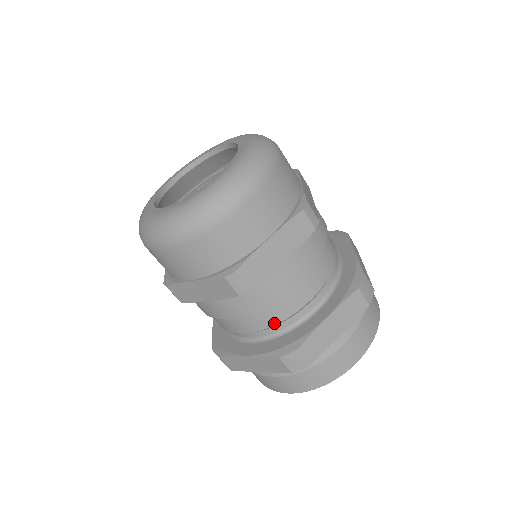
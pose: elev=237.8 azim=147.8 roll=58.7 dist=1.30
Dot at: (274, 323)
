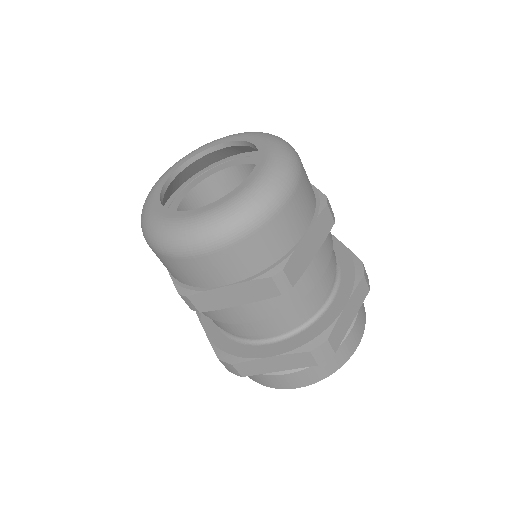
Dot at: (228, 331)
